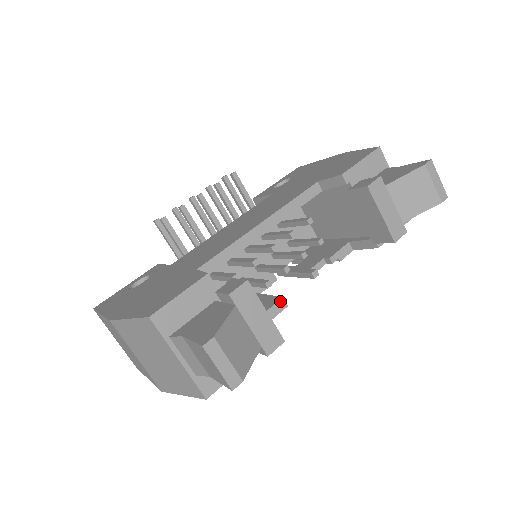
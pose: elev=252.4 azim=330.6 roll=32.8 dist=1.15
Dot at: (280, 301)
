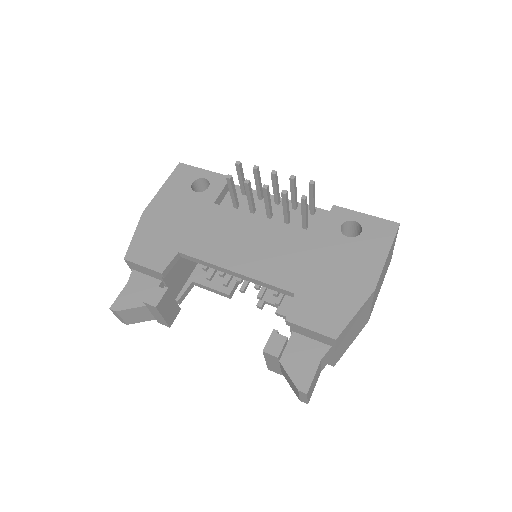
Dot at: (227, 294)
